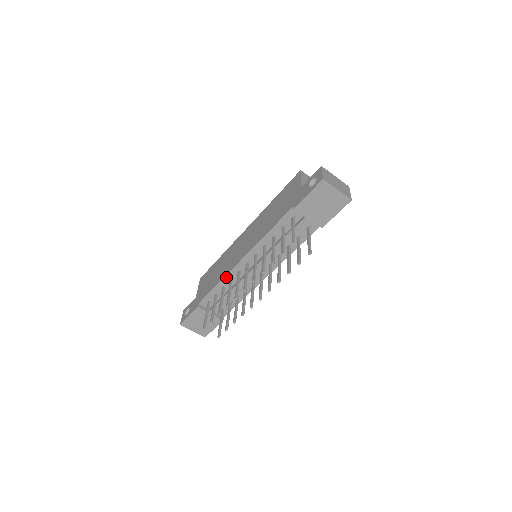
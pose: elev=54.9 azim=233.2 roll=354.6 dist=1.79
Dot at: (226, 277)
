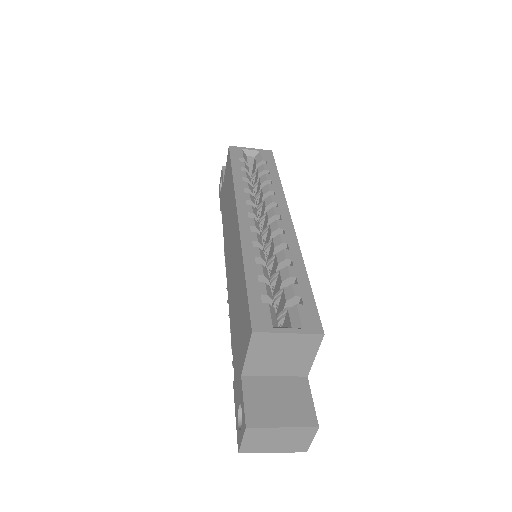
Dot at: occluded
